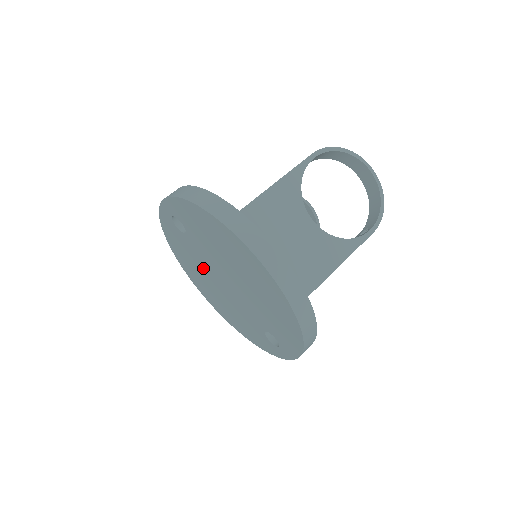
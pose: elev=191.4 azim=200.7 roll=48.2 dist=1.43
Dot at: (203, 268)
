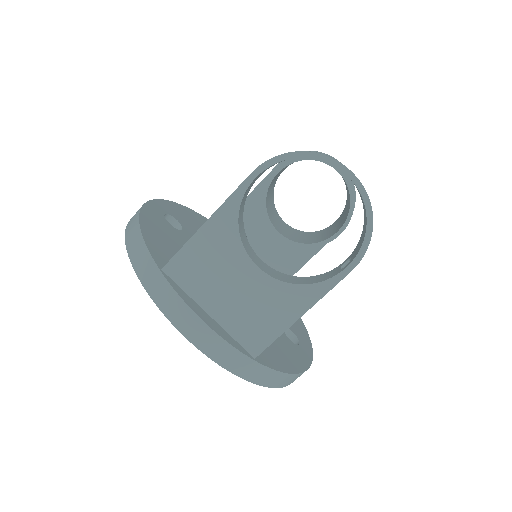
Dot at: occluded
